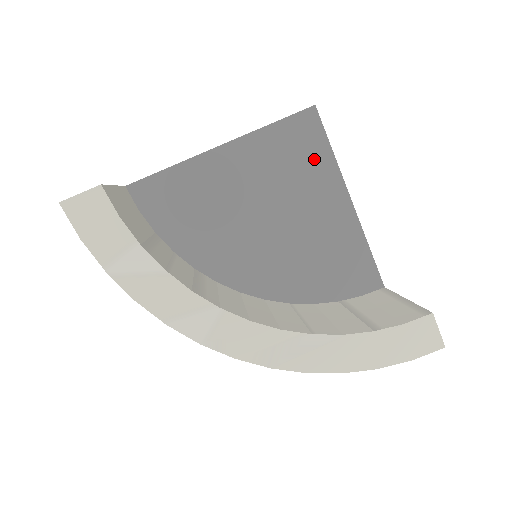
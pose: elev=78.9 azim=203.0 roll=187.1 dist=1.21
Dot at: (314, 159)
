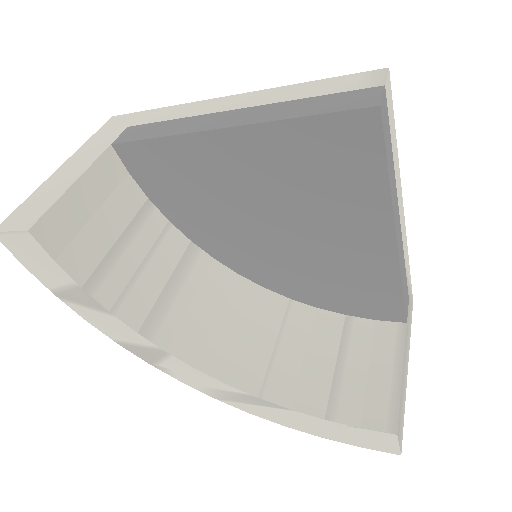
Dot at: (357, 177)
